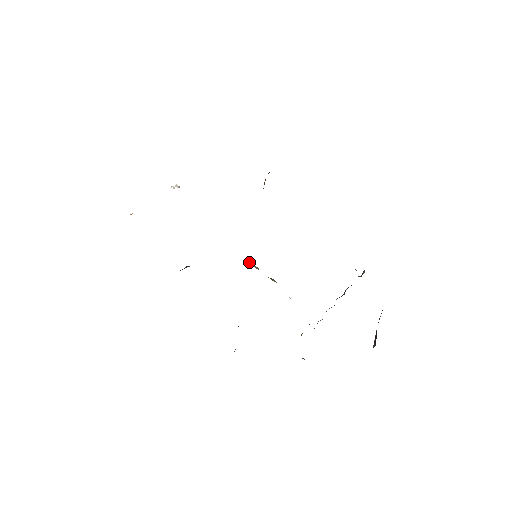
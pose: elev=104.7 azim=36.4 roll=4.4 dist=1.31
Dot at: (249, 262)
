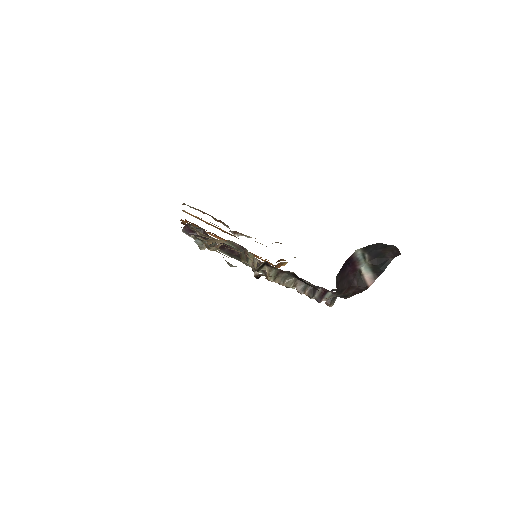
Dot at: (247, 257)
